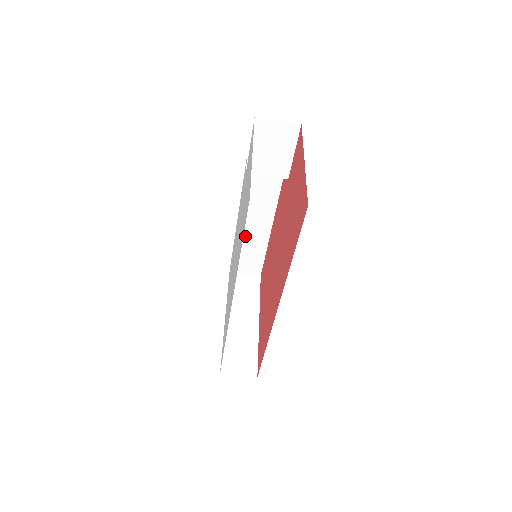
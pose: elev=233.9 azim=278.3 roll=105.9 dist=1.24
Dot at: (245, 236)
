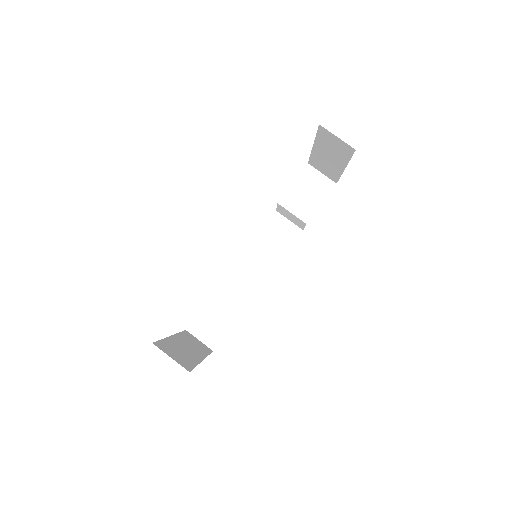
Dot at: (228, 290)
